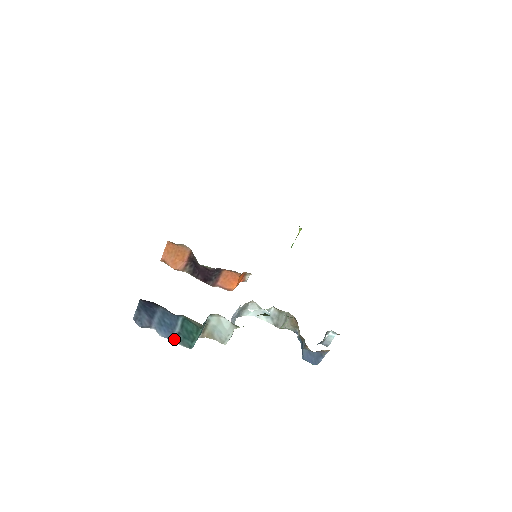
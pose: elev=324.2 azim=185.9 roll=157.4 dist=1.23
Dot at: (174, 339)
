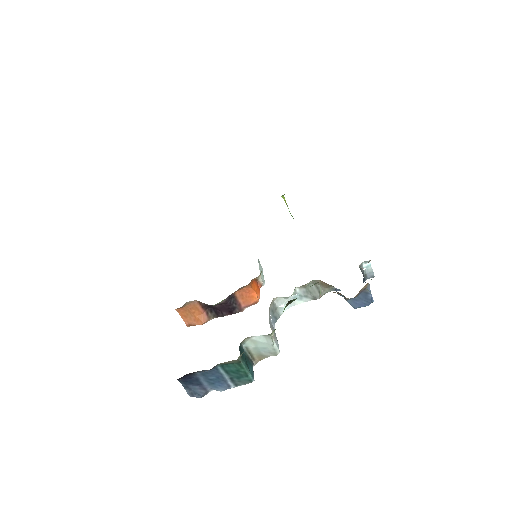
Dot at: (233, 385)
